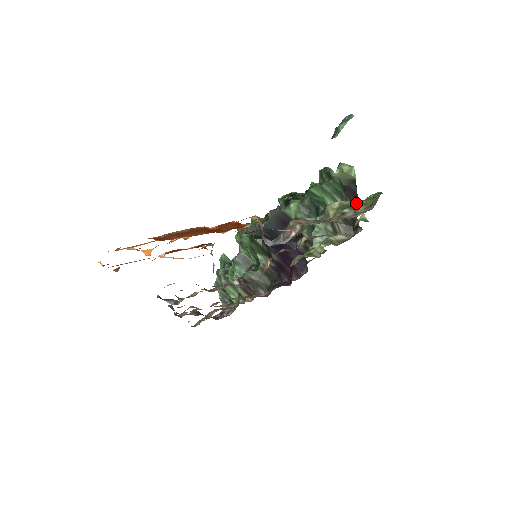
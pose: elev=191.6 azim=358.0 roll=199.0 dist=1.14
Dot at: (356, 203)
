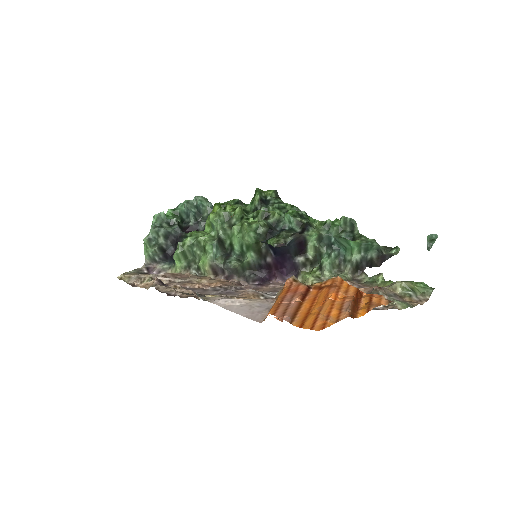
Dot at: (413, 287)
